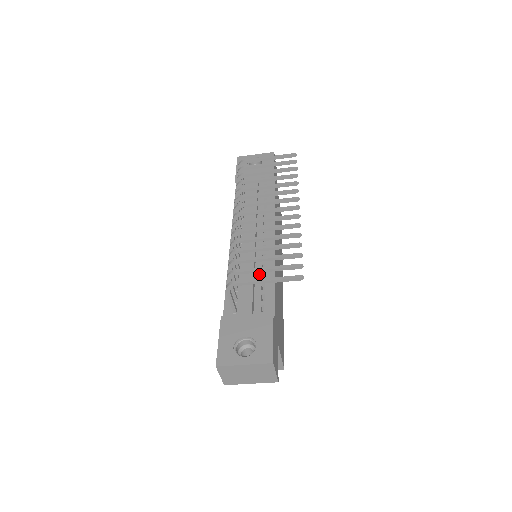
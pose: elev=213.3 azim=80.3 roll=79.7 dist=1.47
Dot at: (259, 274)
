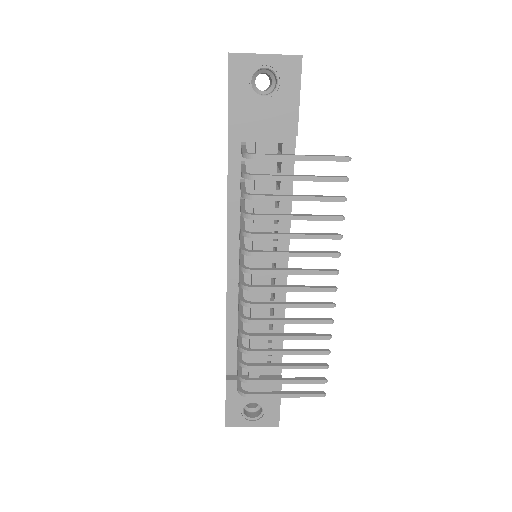
Dot at: occluded
